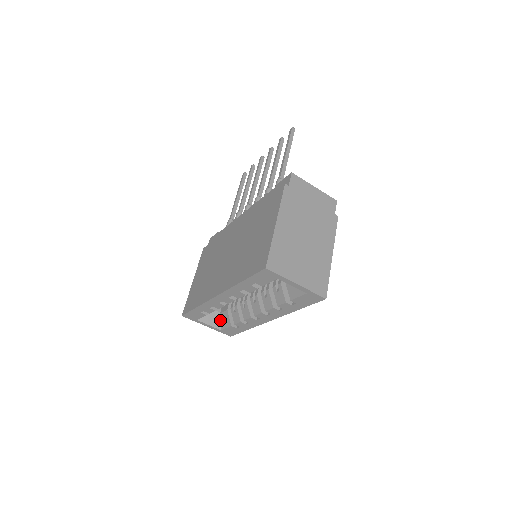
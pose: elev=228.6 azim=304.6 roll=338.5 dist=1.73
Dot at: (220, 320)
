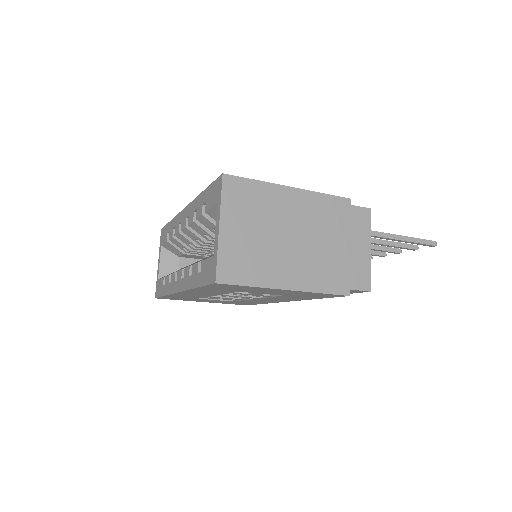
Dot at: (170, 273)
